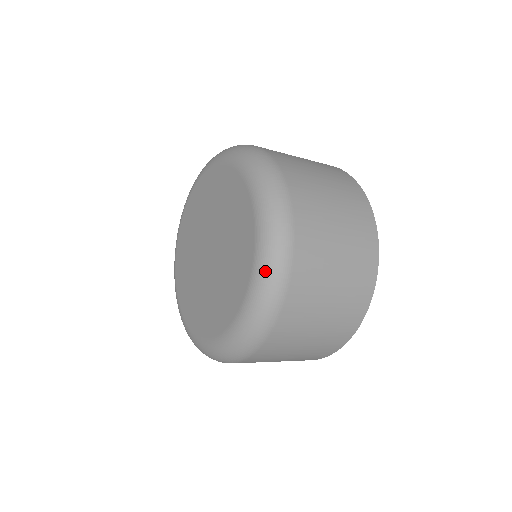
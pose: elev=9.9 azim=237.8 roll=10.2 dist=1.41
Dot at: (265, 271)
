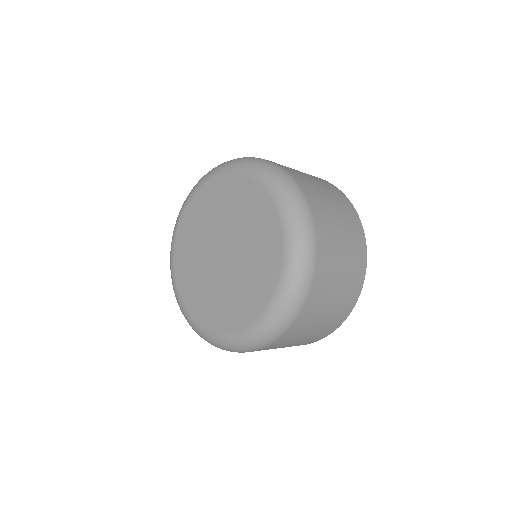
Dot at: (287, 297)
